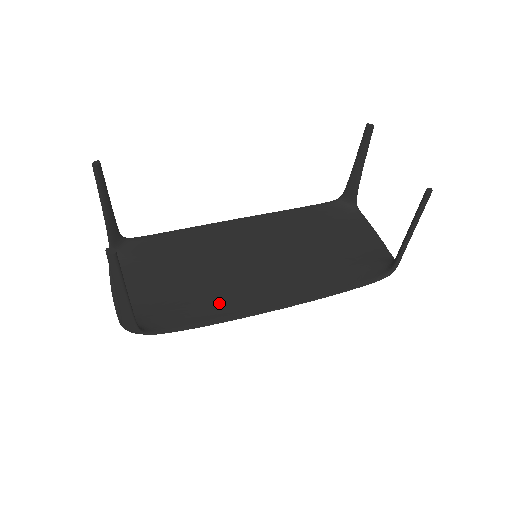
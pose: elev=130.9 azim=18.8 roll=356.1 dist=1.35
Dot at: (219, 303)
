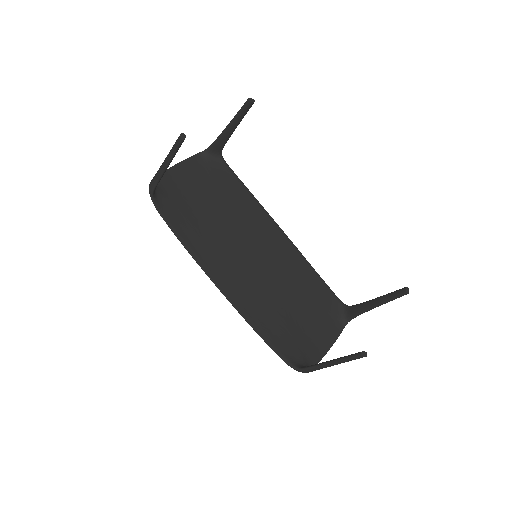
Dot at: (203, 243)
